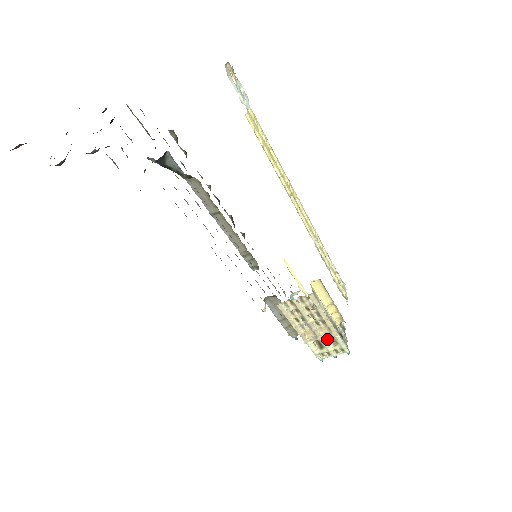
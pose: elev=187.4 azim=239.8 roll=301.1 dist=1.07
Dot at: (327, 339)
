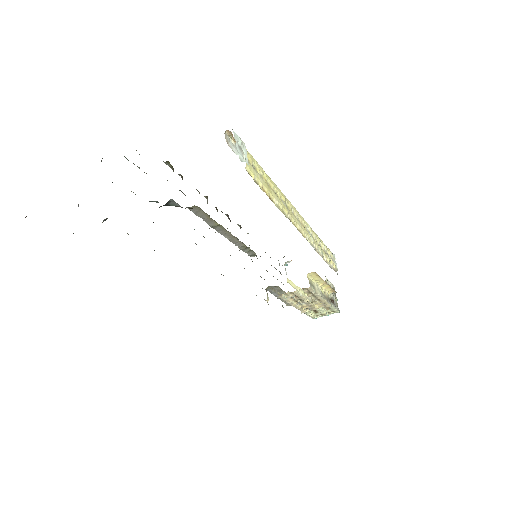
Dot at: (321, 307)
